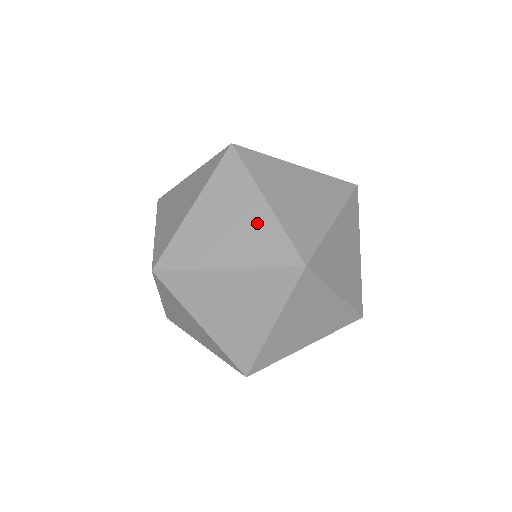
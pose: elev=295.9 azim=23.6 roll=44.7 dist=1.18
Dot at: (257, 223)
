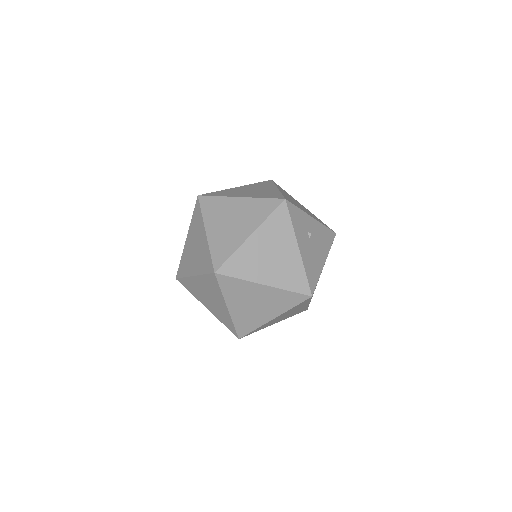
Dot at: (202, 247)
